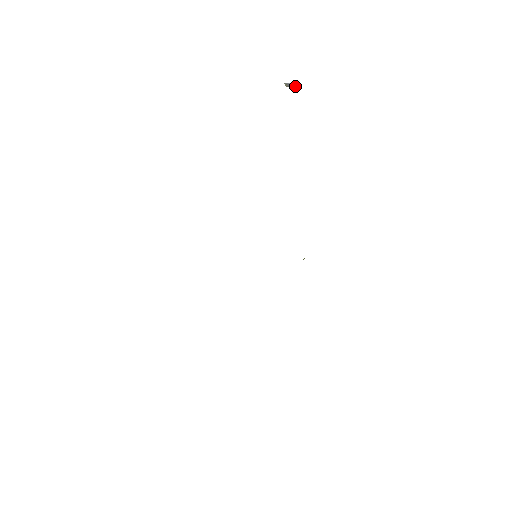
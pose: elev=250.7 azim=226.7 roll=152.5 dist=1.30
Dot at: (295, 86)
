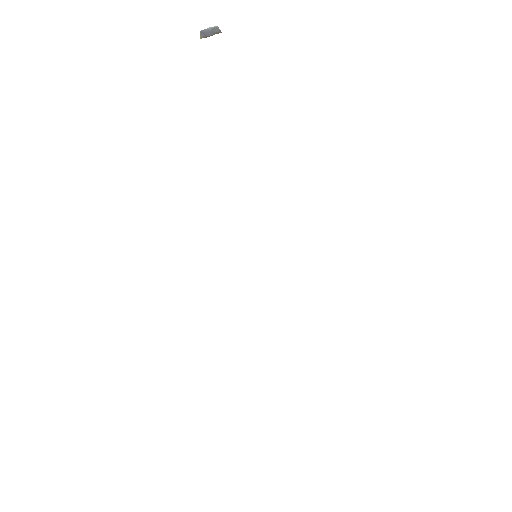
Dot at: (217, 29)
